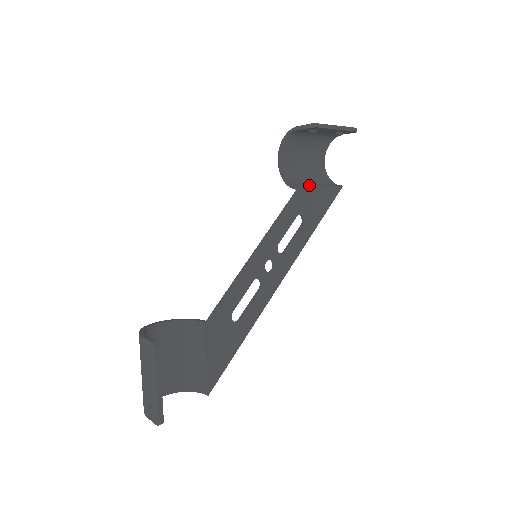
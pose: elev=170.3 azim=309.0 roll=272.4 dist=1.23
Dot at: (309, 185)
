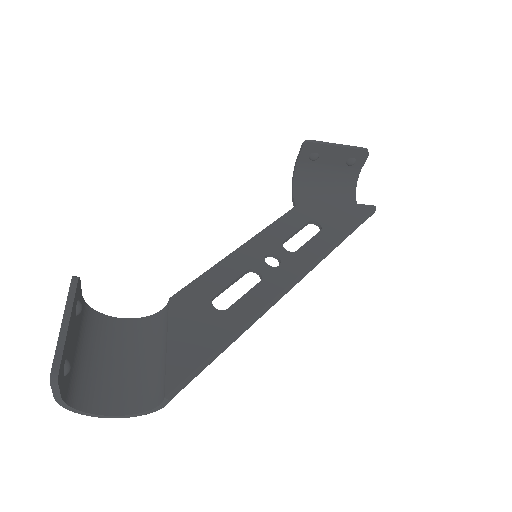
Dot at: occluded
